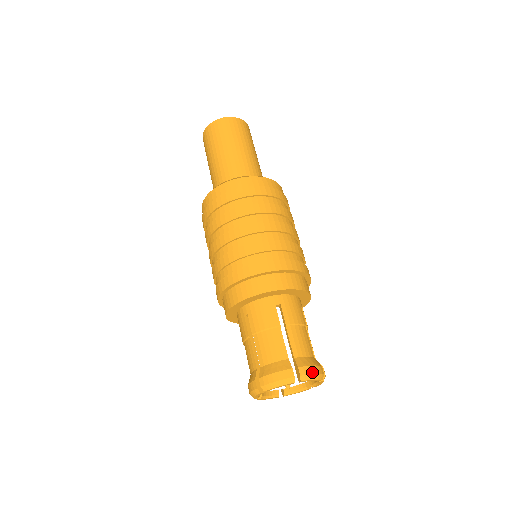
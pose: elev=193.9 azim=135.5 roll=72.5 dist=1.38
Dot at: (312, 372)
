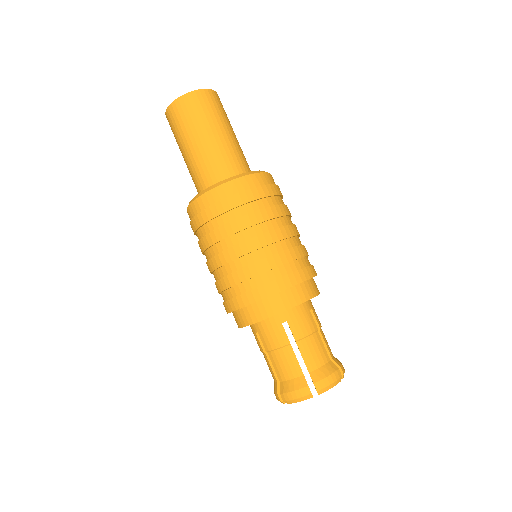
Dot at: (328, 383)
